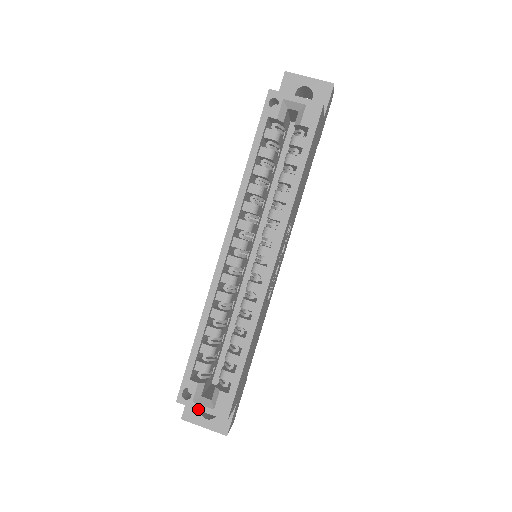
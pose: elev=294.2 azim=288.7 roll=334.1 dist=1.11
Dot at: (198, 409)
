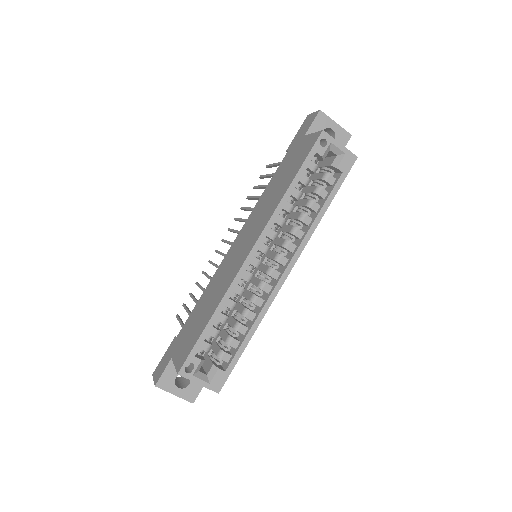
Dot at: (196, 382)
